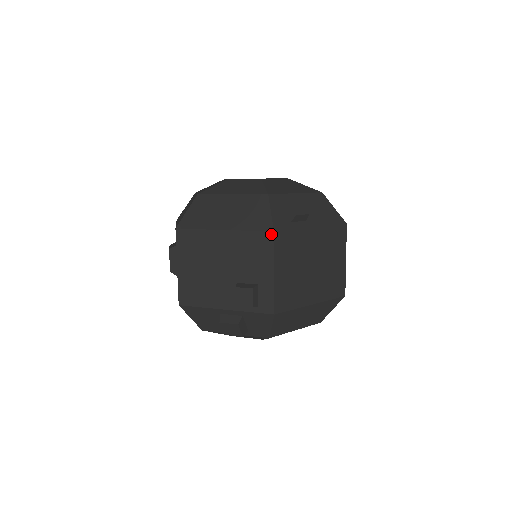
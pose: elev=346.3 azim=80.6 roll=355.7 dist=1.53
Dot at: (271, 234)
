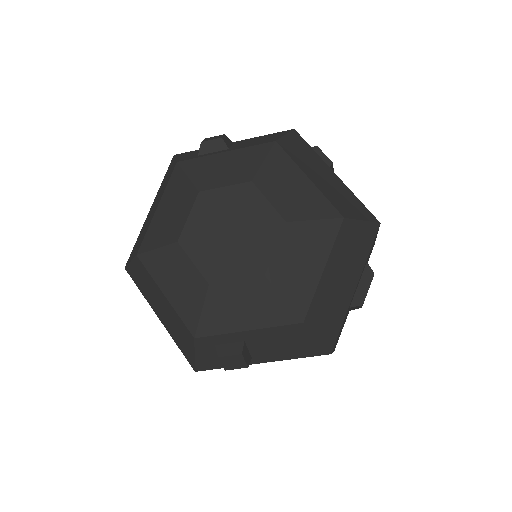
Dot at: (194, 369)
